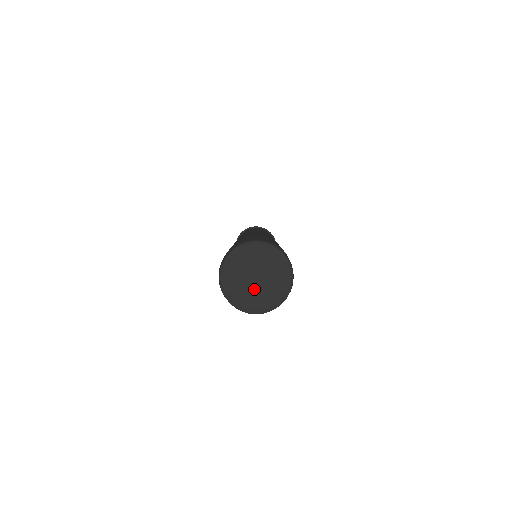
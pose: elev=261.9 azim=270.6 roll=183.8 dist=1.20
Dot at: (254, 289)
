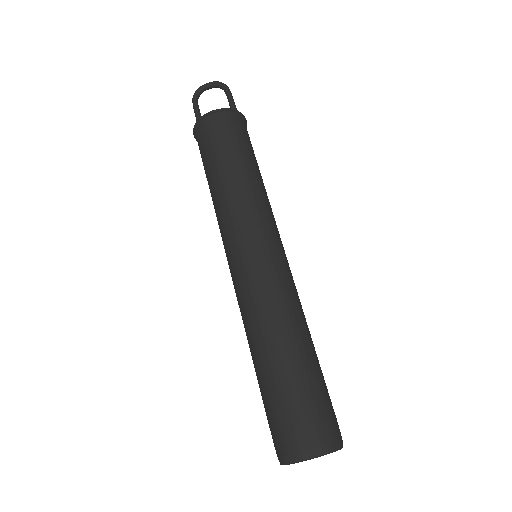
Dot at: occluded
